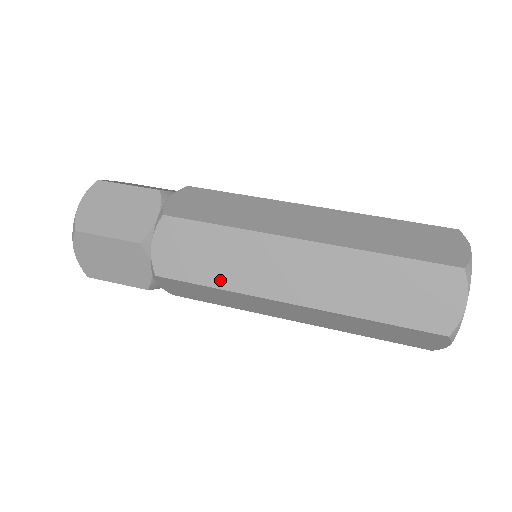
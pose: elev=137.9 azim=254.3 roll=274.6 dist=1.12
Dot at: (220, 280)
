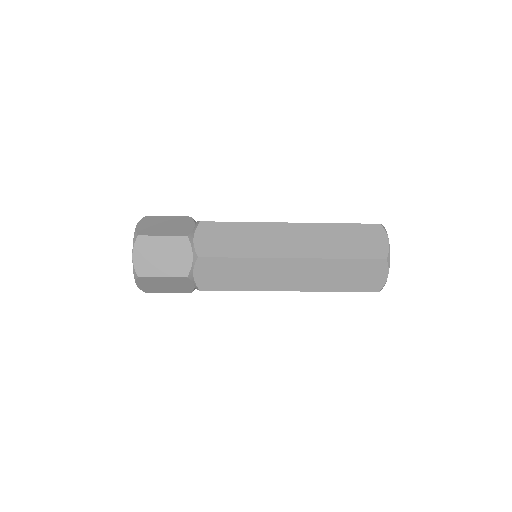
Dot at: (244, 252)
